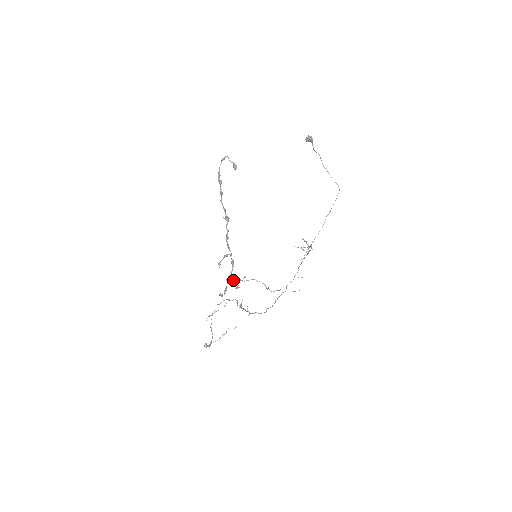
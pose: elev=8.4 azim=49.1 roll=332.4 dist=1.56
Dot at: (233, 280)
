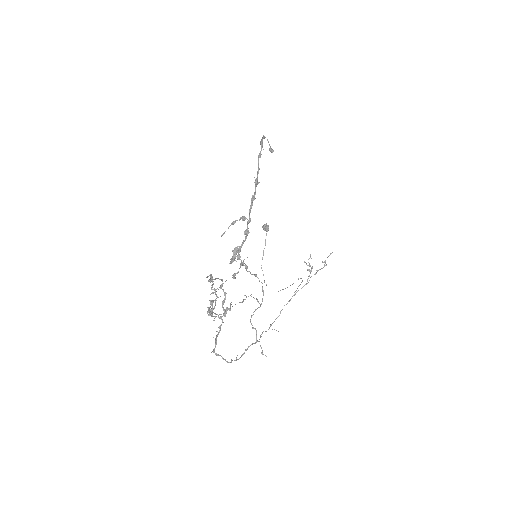
Dot at: (240, 256)
